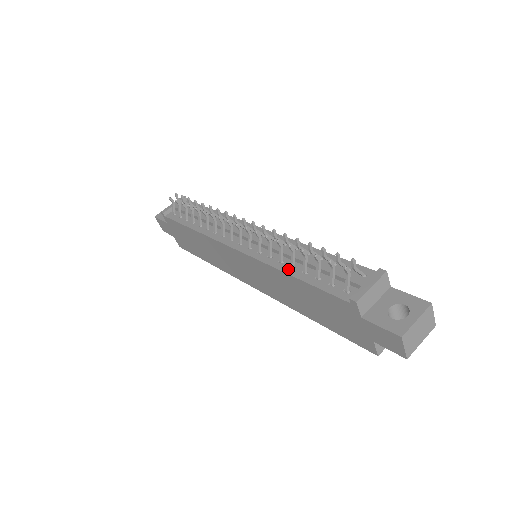
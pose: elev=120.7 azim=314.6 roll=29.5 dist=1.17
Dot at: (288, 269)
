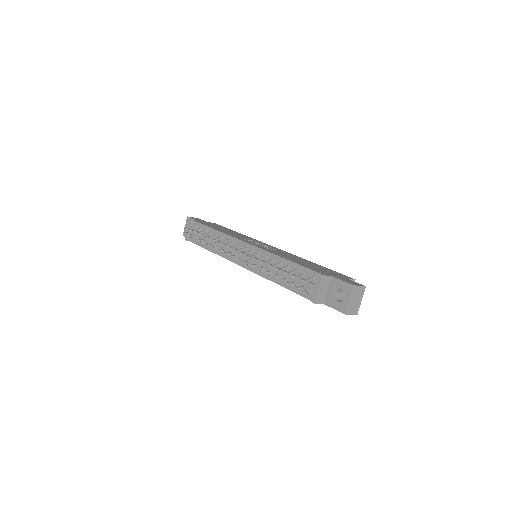
Dot at: (275, 280)
